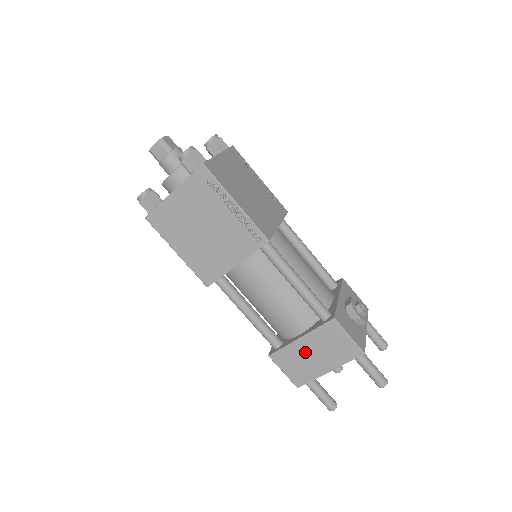
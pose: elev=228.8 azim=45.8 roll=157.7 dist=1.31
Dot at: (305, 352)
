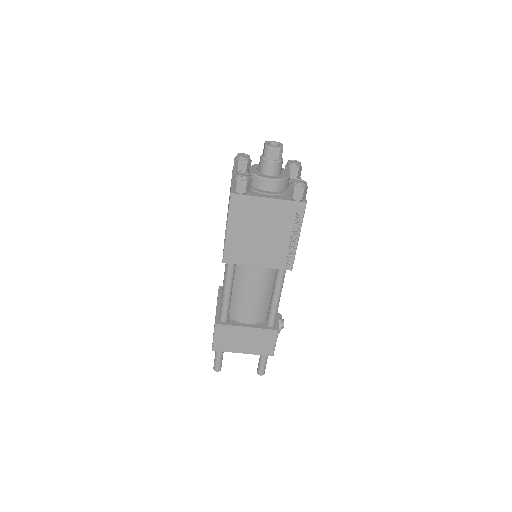
Dot at: (241, 336)
